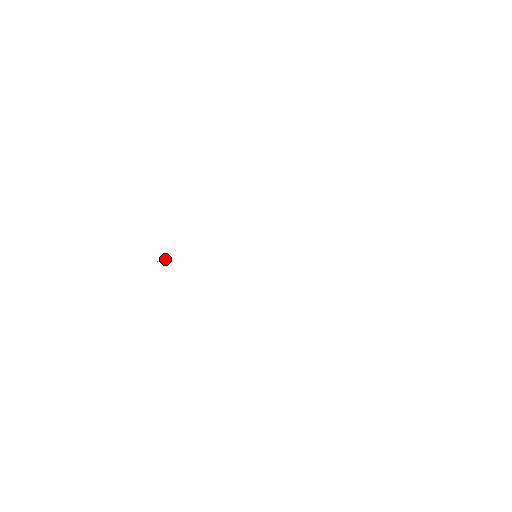
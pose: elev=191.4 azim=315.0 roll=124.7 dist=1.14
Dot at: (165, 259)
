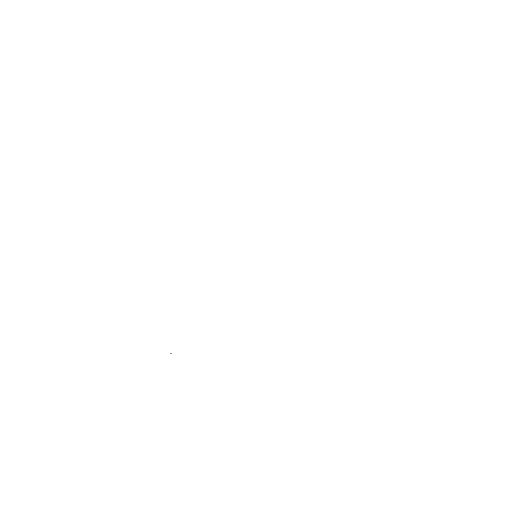
Dot at: occluded
